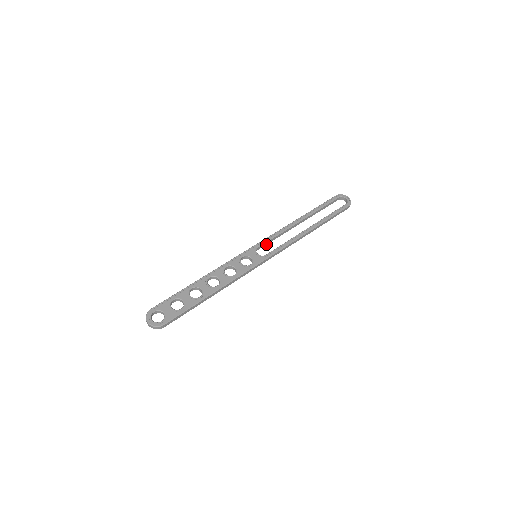
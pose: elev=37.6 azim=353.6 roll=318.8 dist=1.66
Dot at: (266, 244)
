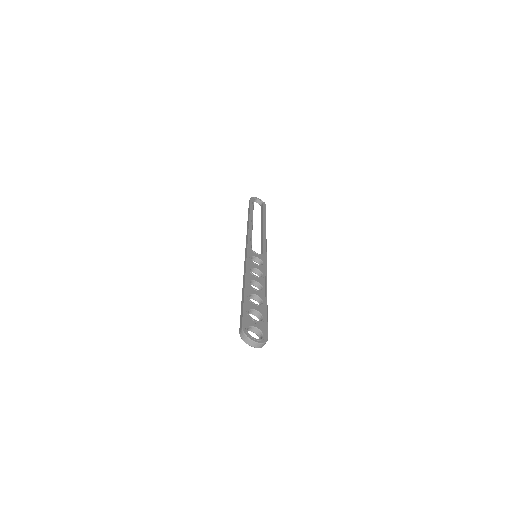
Dot at: occluded
